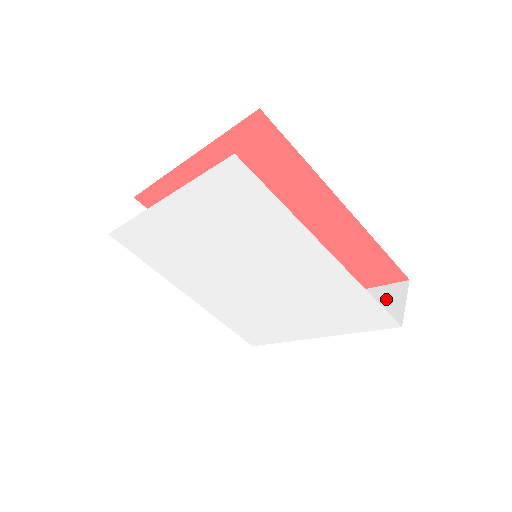
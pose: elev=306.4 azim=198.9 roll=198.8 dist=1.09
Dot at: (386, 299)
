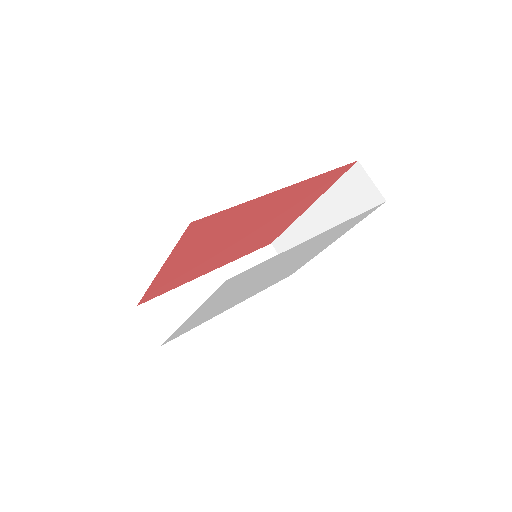
Dot at: (355, 186)
